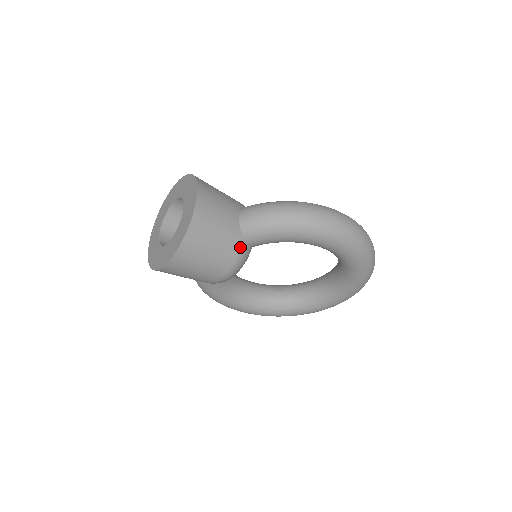
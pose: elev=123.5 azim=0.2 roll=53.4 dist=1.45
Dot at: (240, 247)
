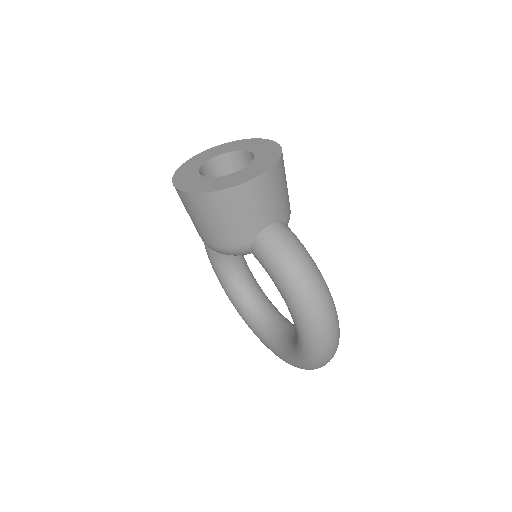
Dot at: (241, 245)
